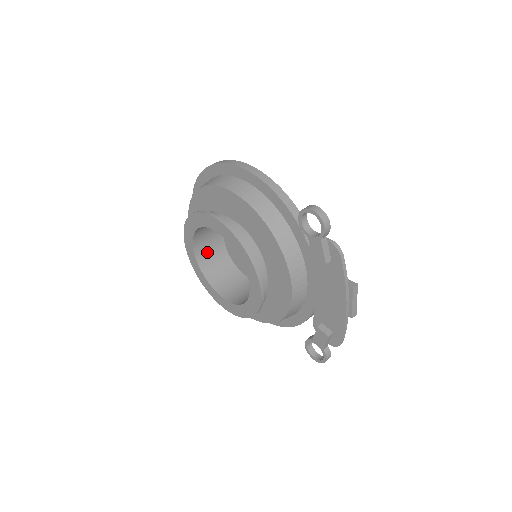
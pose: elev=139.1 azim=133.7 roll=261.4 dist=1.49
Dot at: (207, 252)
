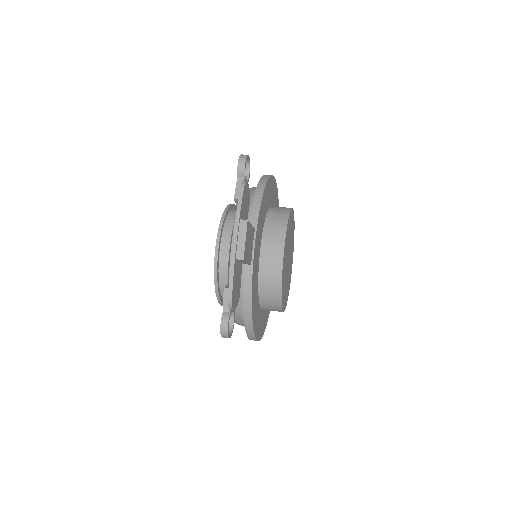
Dot at: occluded
